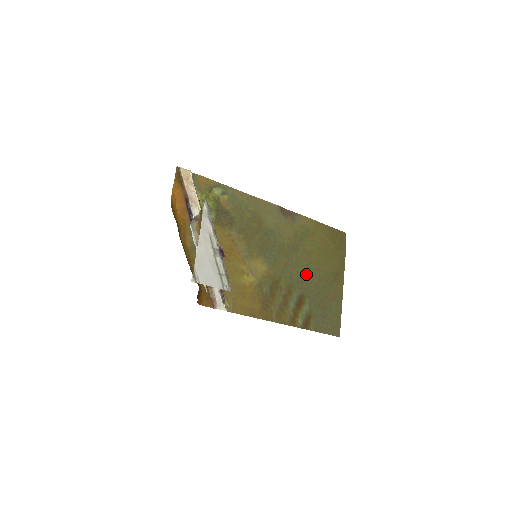
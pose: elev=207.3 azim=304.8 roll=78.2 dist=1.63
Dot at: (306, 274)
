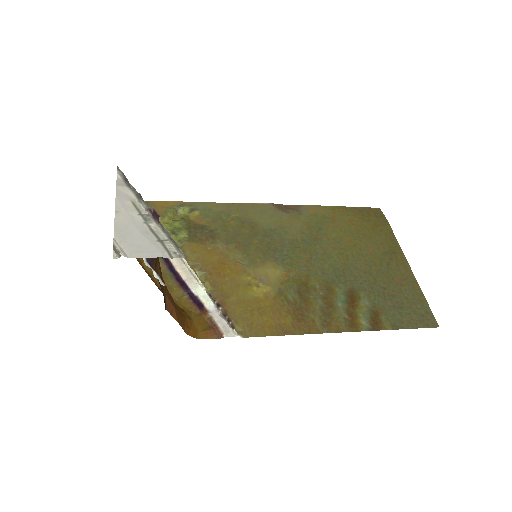
Dot at: (345, 264)
